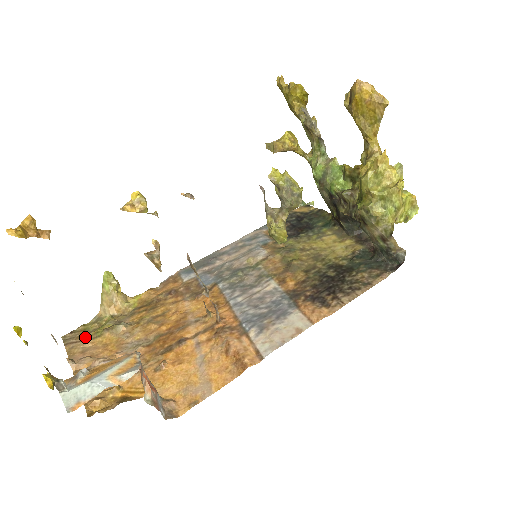
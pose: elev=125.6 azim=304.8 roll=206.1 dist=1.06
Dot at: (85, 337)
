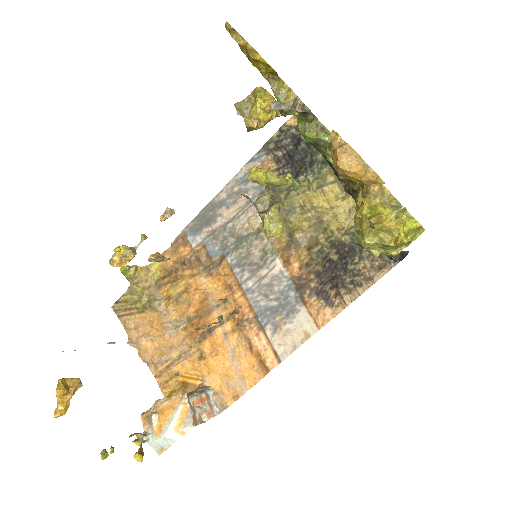
Dot at: (130, 310)
